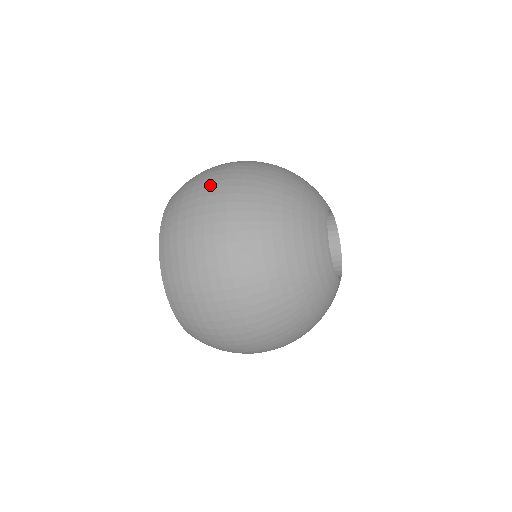
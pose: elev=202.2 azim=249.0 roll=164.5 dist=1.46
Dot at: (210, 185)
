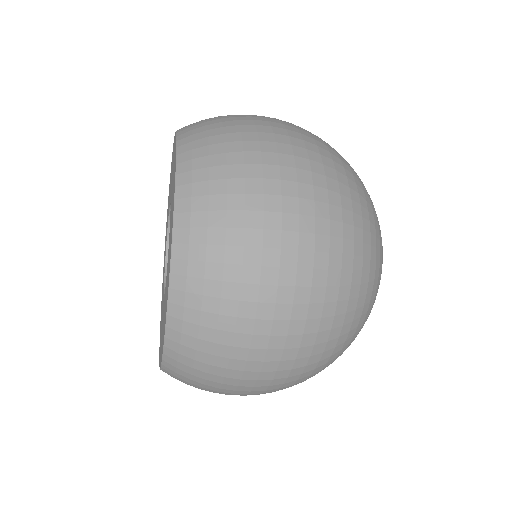
Dot at: (283, 242)
